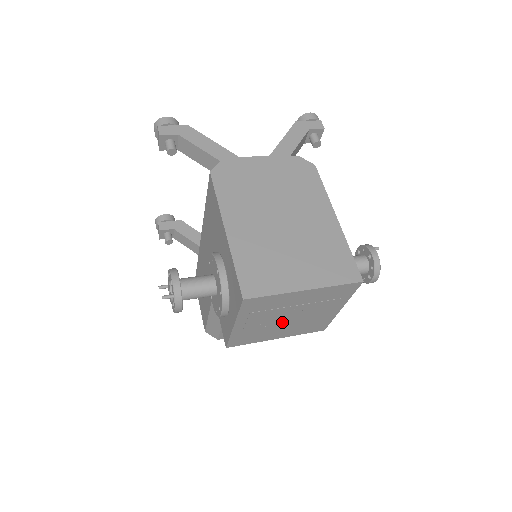
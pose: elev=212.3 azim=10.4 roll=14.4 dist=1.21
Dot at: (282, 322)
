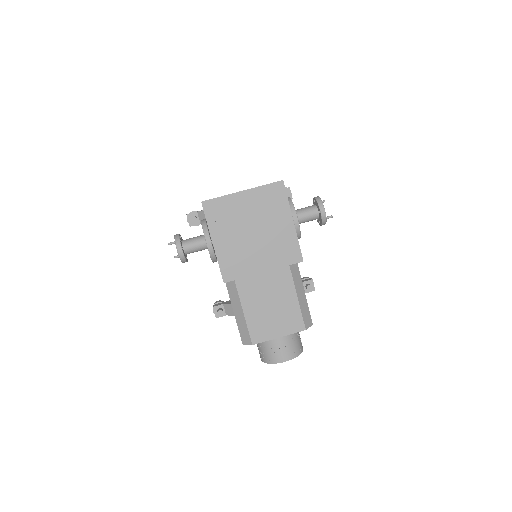
Dot at: (251, 240)
